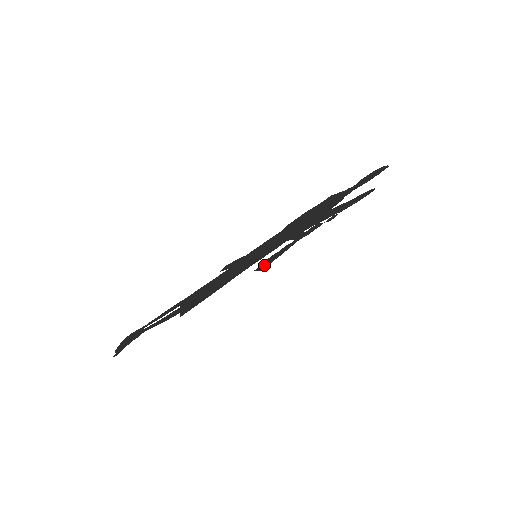
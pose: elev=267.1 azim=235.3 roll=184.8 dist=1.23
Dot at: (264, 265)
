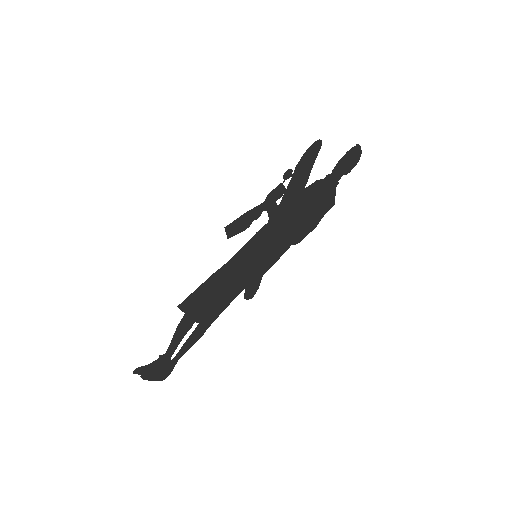
Dot at: (233, 228)
